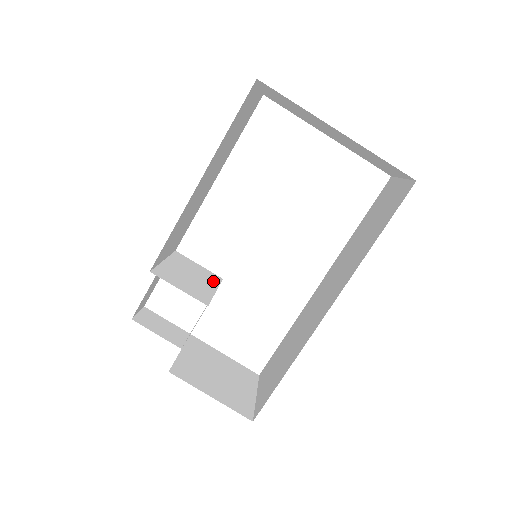
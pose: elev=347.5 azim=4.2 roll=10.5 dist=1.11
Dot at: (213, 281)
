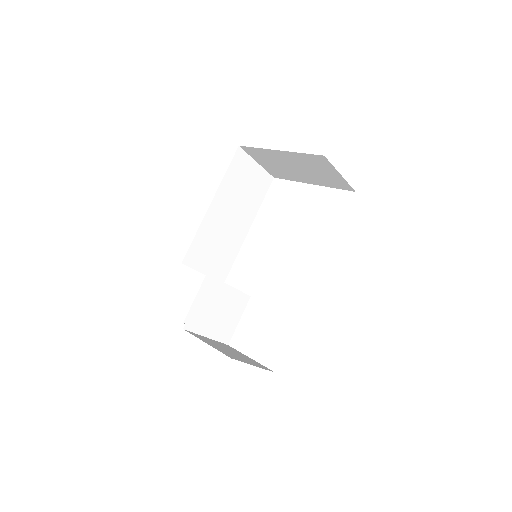
Dot at: occluded
